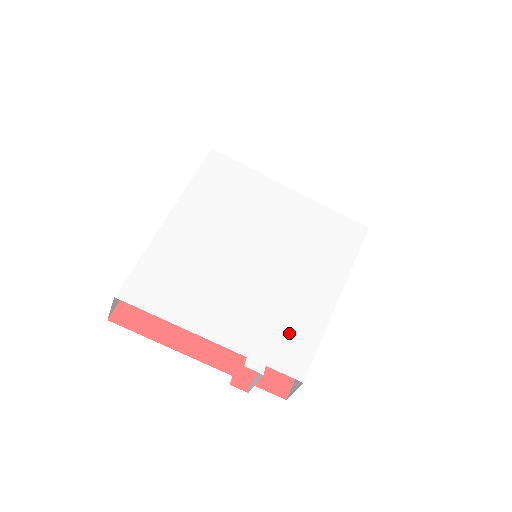
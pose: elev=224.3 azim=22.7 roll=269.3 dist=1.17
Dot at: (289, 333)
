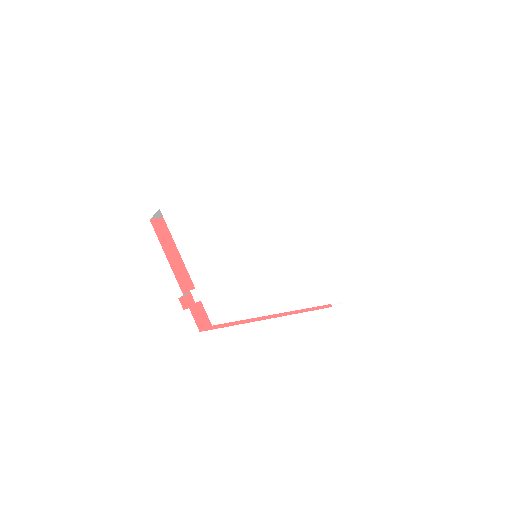
Dot at: (230, 300)
